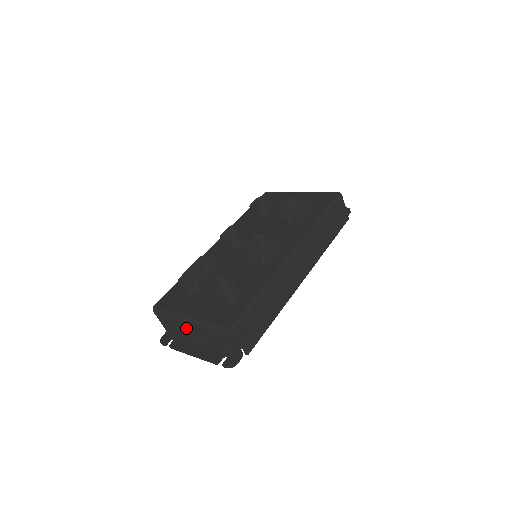
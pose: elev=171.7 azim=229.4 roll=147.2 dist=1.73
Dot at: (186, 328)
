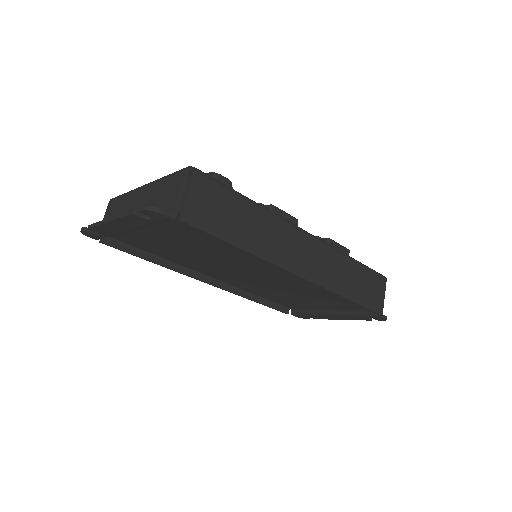
Dot at: (130, 206)
